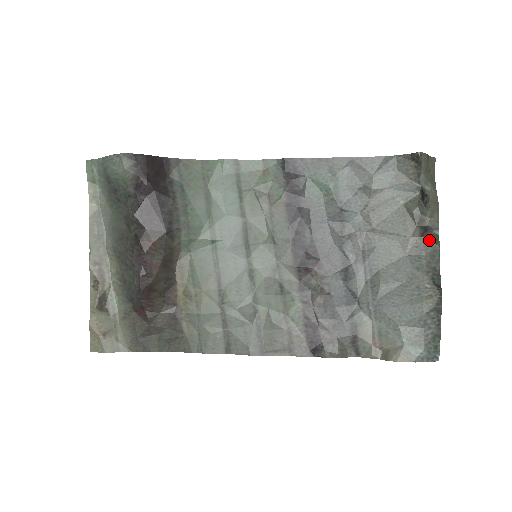
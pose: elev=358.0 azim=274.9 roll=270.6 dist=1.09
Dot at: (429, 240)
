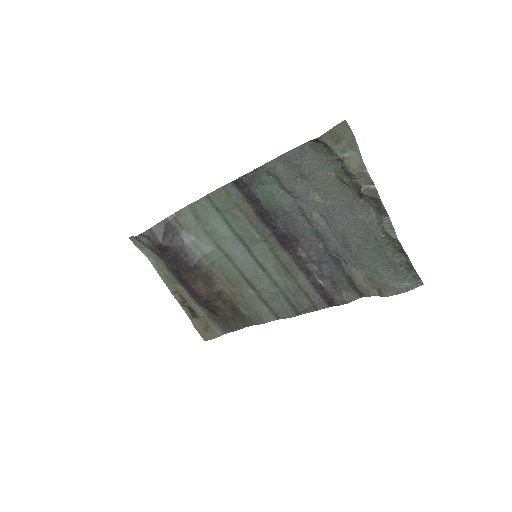
Dot at: (369, 197)
